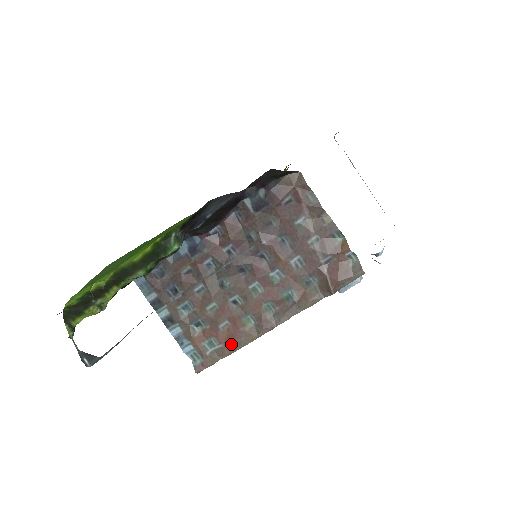
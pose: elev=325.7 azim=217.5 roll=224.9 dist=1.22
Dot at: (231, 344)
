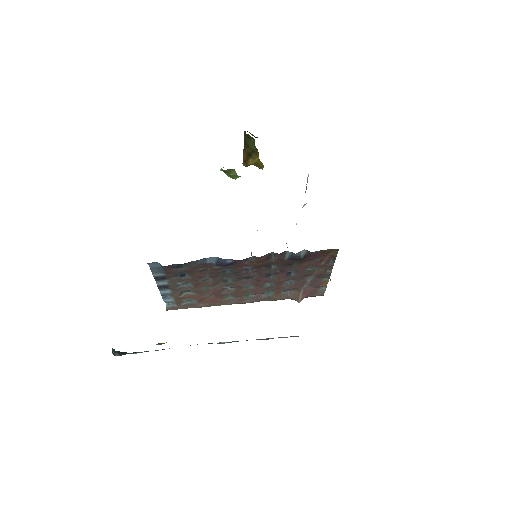
Dot at: (206, 304)
